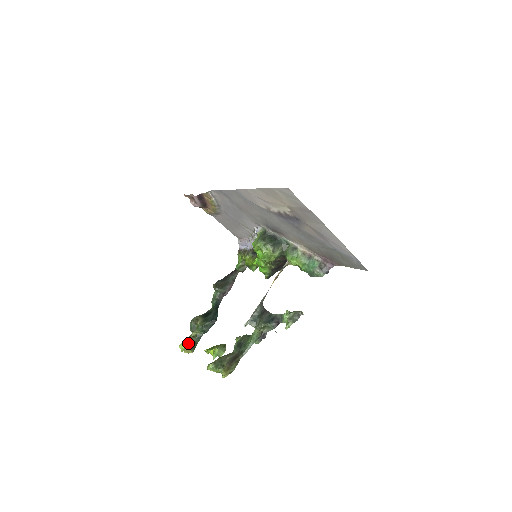
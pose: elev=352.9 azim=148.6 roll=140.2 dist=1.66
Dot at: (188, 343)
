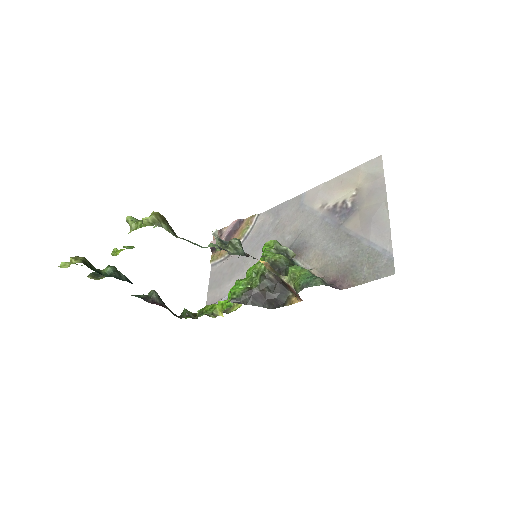
Dot at: occluded
